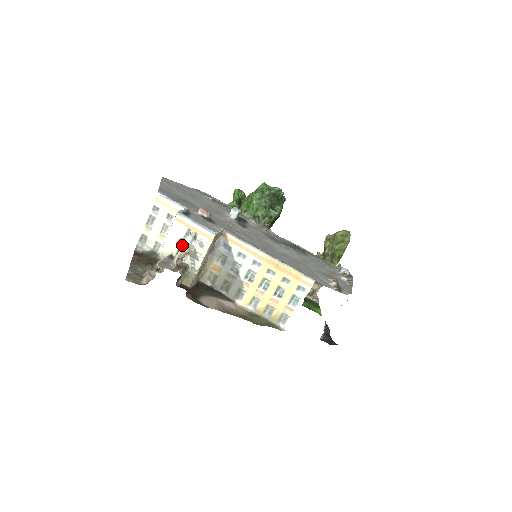
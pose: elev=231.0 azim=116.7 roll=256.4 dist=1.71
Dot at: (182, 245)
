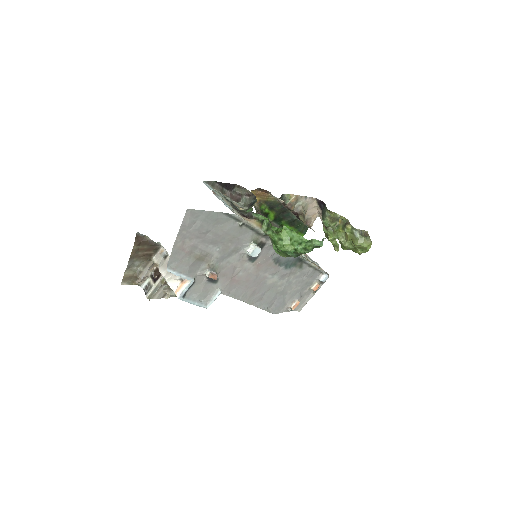
Dot at: occluded
